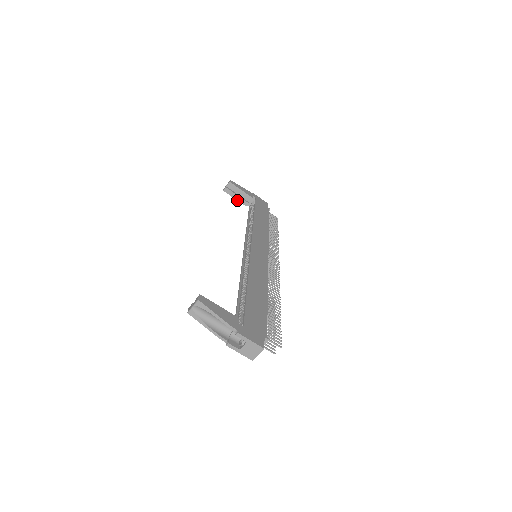
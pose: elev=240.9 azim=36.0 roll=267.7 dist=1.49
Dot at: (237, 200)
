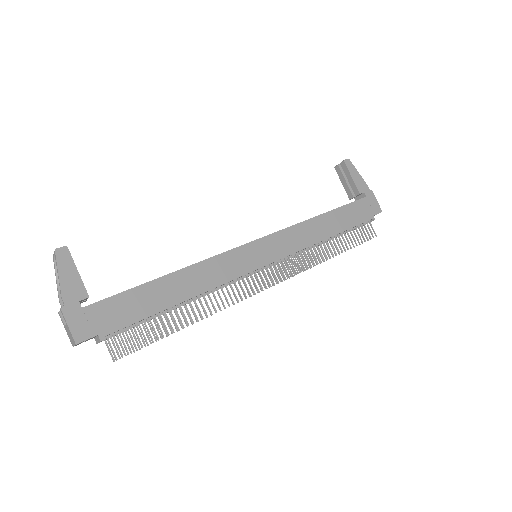
Dot at: (344, 186)
